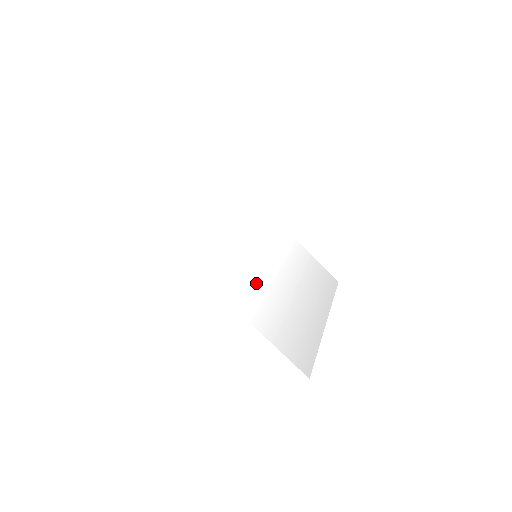
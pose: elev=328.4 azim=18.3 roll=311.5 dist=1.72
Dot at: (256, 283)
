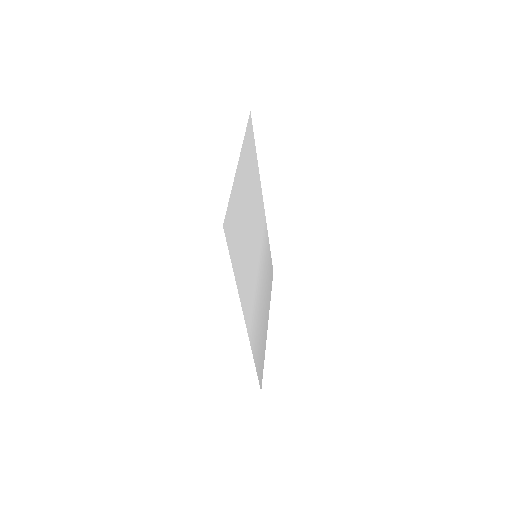
Dot at: (254, 292)
